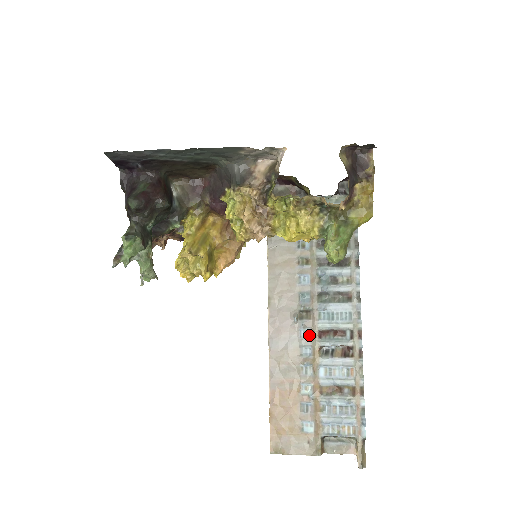
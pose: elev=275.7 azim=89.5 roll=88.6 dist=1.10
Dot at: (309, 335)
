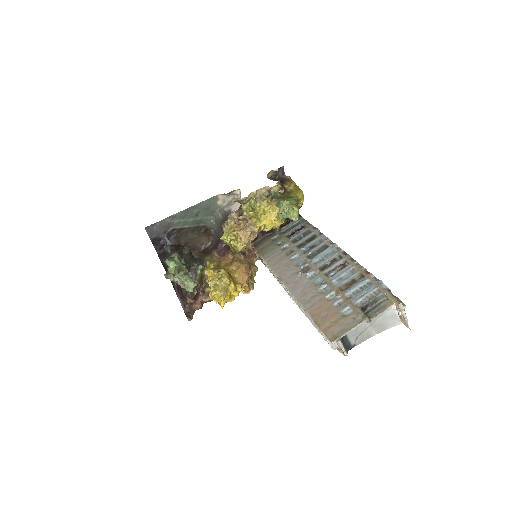
Dot at: (315, 275)
